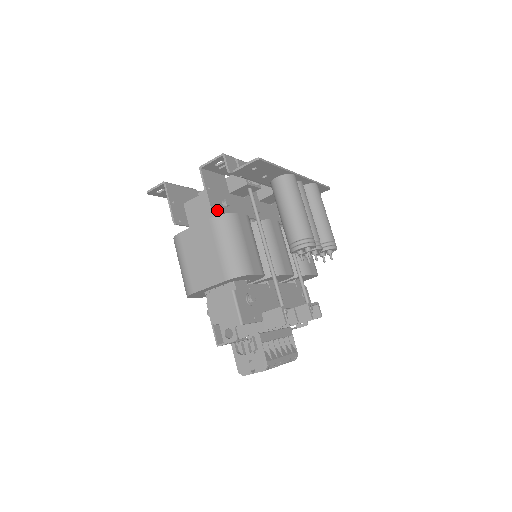
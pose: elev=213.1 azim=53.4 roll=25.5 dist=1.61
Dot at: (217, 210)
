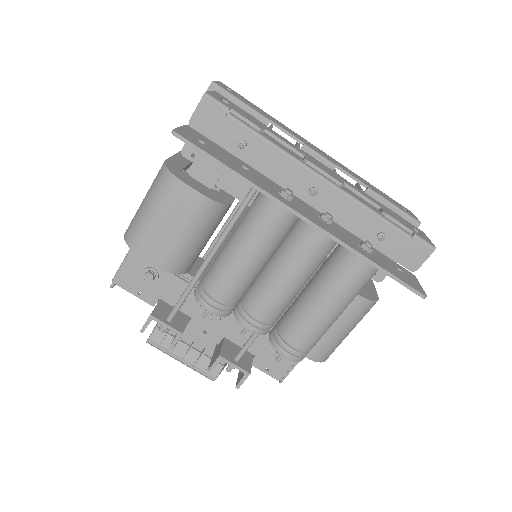
Dot at: (193, 160)
